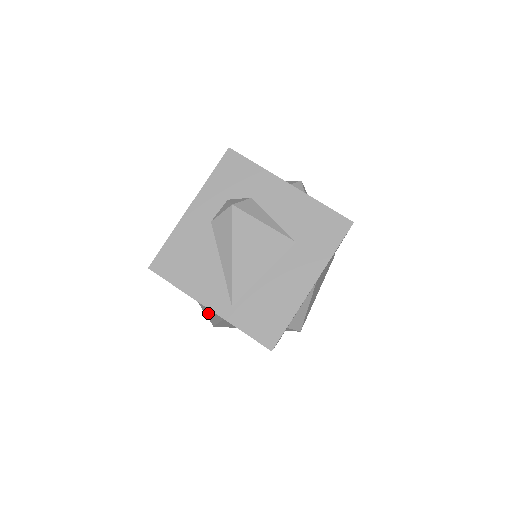
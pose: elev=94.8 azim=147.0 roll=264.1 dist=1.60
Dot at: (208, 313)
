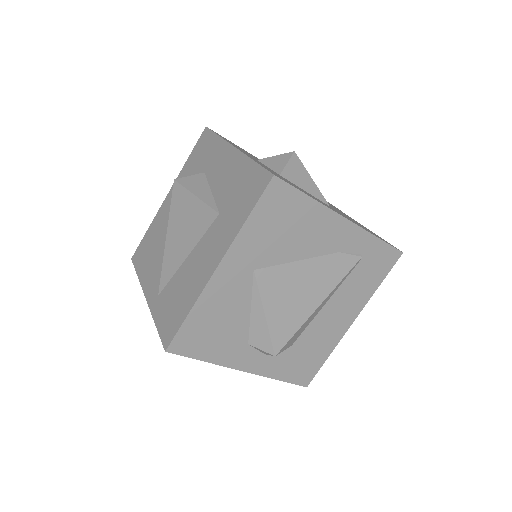
Dot at: occluded
